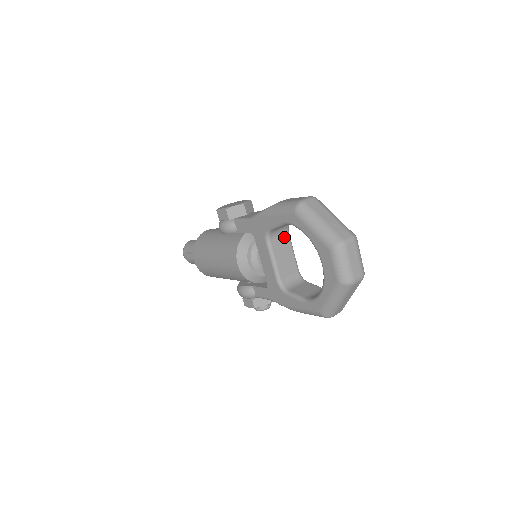
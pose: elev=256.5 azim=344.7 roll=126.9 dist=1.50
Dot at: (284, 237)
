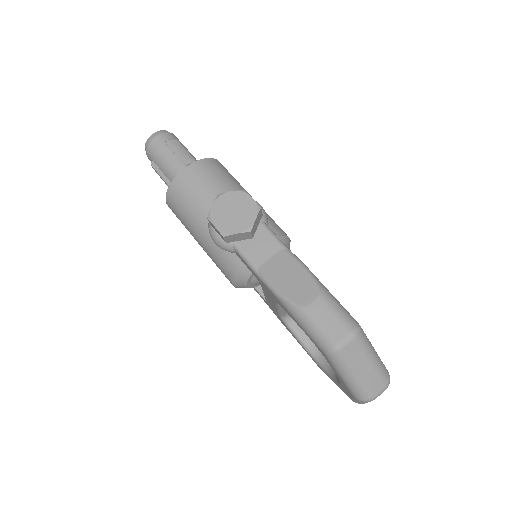
Dot at: occluded
